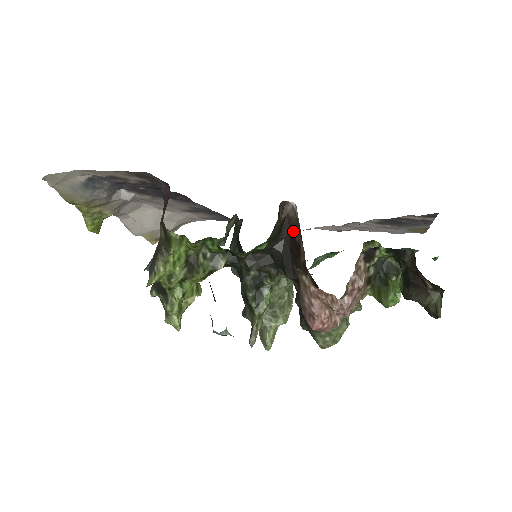
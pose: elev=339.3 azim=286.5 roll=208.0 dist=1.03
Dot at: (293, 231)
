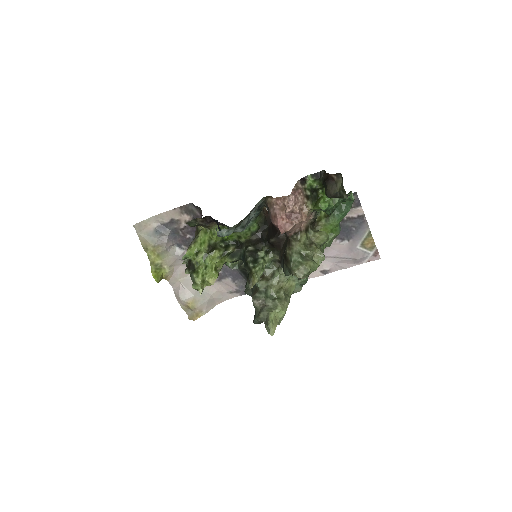
Dot at: occluded
